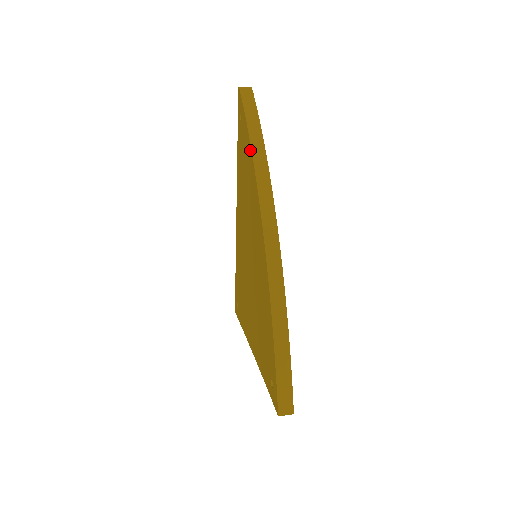
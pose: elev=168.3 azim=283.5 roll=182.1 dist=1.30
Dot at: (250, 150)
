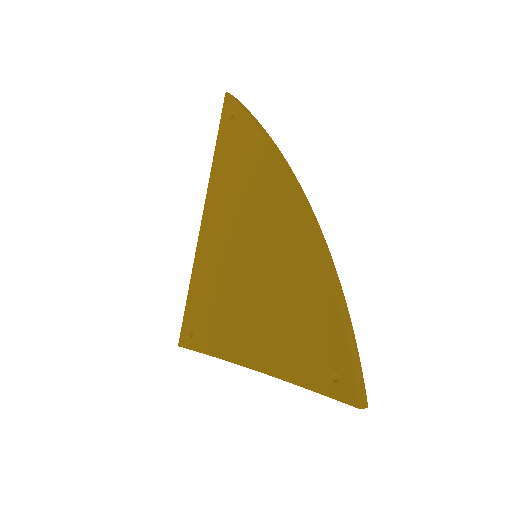
Dot at: (265, 142)
